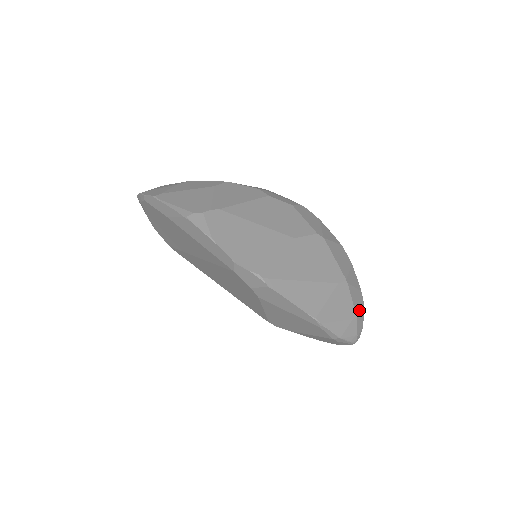
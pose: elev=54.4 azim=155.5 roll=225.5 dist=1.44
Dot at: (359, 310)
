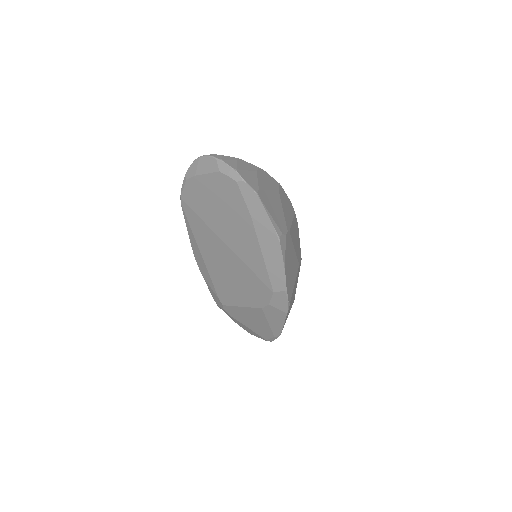
Dot at: occluded
